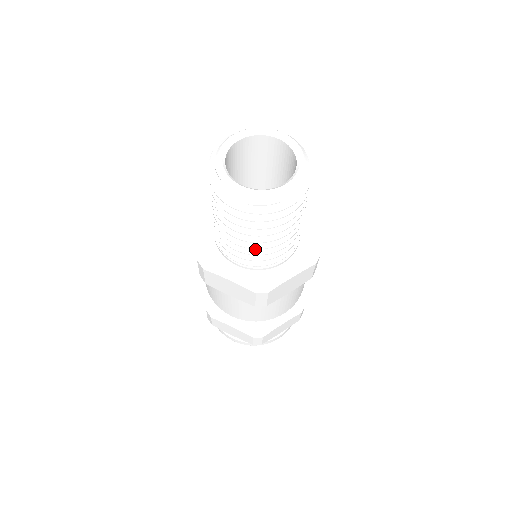
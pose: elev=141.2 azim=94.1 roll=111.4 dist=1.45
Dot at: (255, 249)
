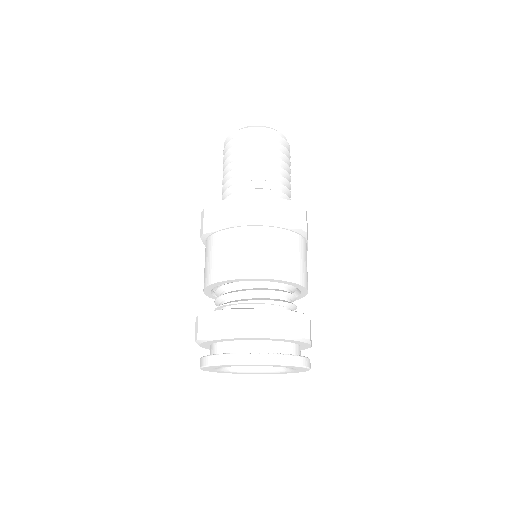
Dot at: (247, 181)
